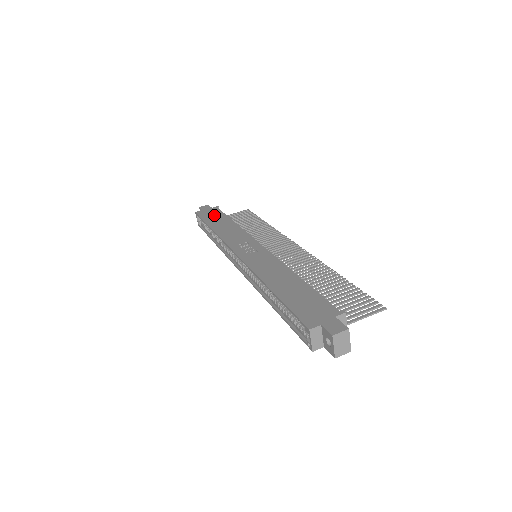
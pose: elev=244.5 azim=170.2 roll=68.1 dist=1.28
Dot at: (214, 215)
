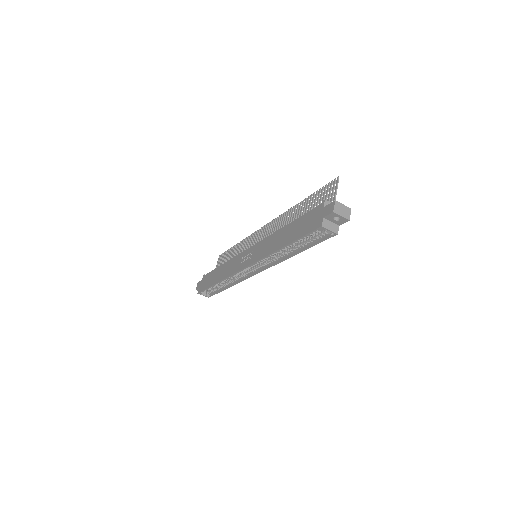
Dot at: (209, 279)
